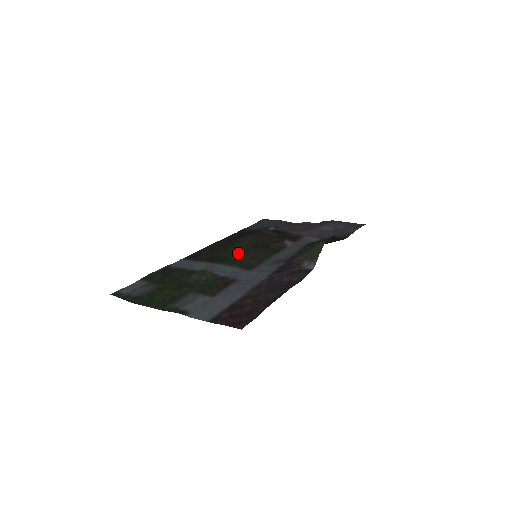
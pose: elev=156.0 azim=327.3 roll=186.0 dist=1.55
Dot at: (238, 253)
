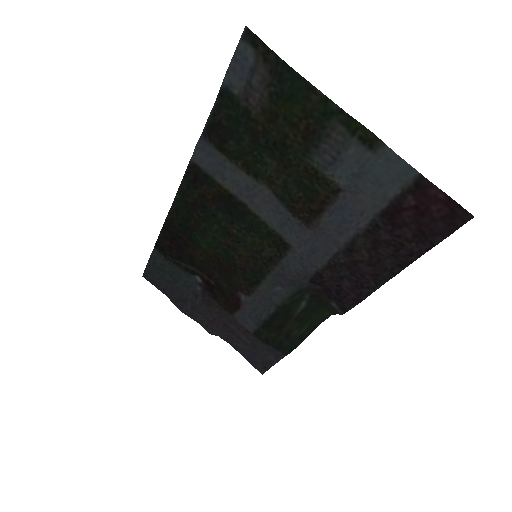
Dot at: (231, 235)
